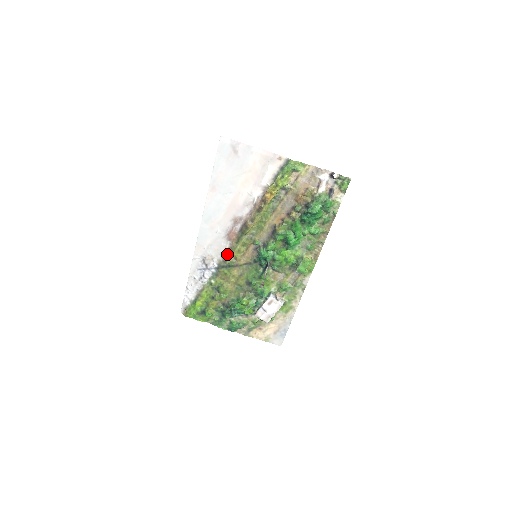
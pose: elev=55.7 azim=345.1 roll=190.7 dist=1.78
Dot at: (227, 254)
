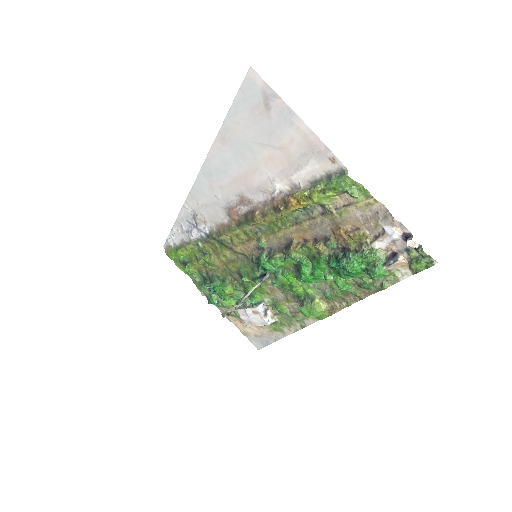
Dot at: (222, 229)
